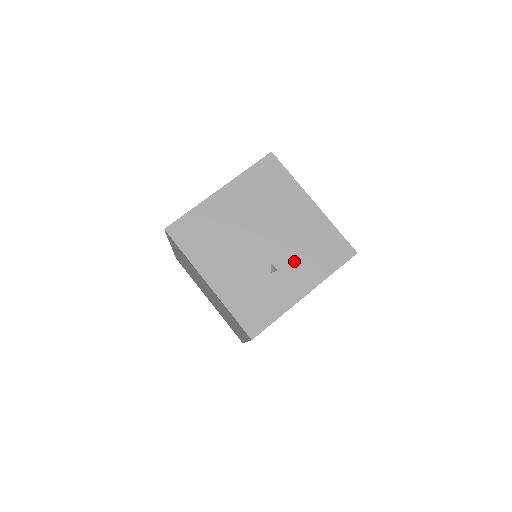
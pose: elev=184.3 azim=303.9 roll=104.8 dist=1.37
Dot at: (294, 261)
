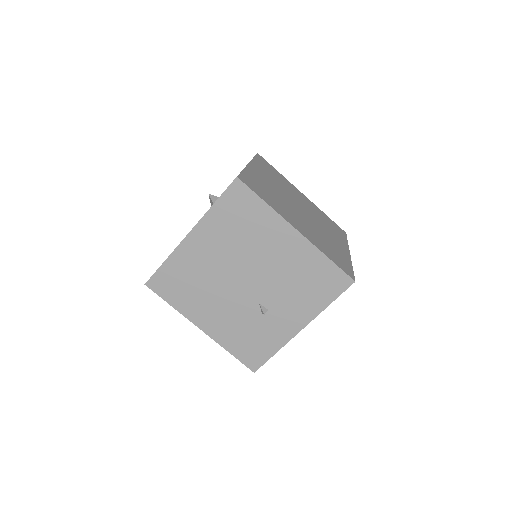
Dot at: (284, 299)
